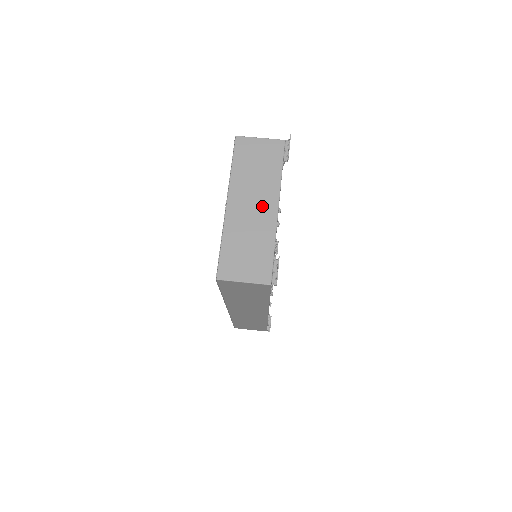
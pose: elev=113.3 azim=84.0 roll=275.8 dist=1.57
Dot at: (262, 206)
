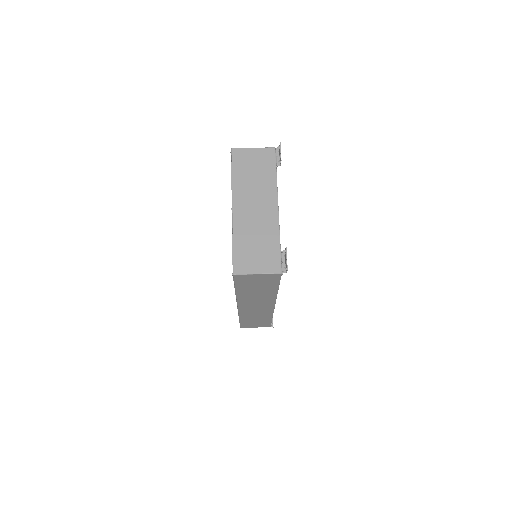
Dot at: (264, 206)
